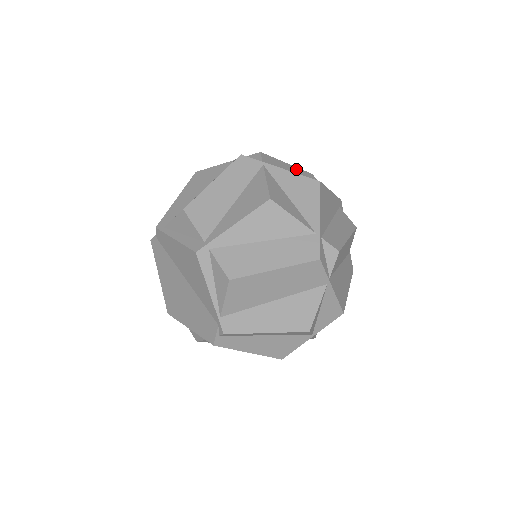
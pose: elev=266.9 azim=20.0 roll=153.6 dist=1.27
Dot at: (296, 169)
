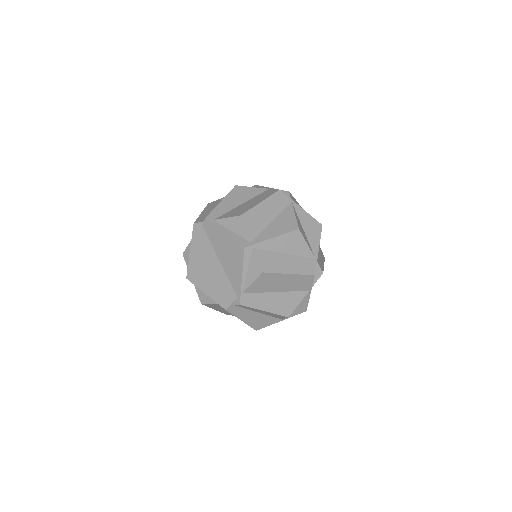
Dot at: (301, 207)
